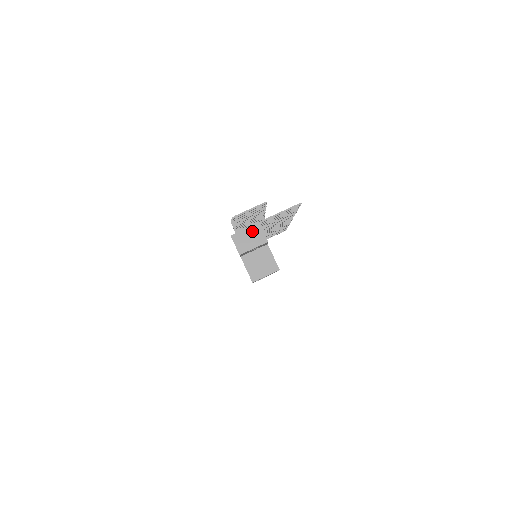
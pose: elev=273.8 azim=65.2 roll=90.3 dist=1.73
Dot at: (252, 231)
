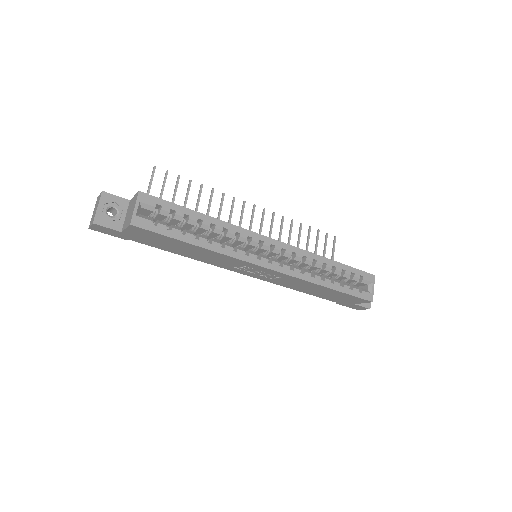
Dot at: occluded
